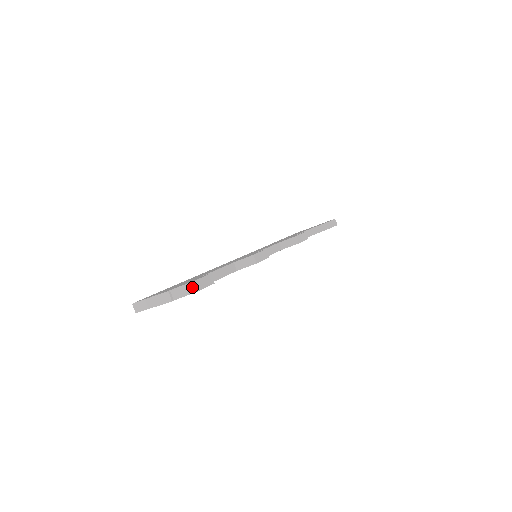
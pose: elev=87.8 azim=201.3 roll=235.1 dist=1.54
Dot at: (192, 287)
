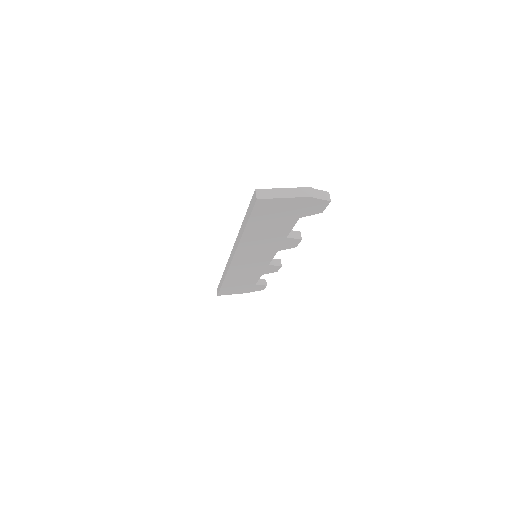
Dot at: (328, 196)
